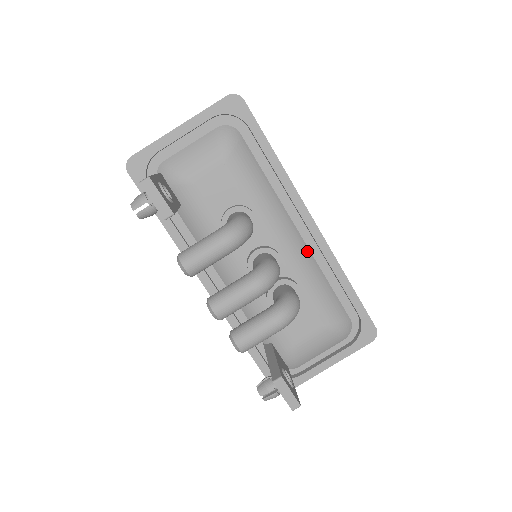
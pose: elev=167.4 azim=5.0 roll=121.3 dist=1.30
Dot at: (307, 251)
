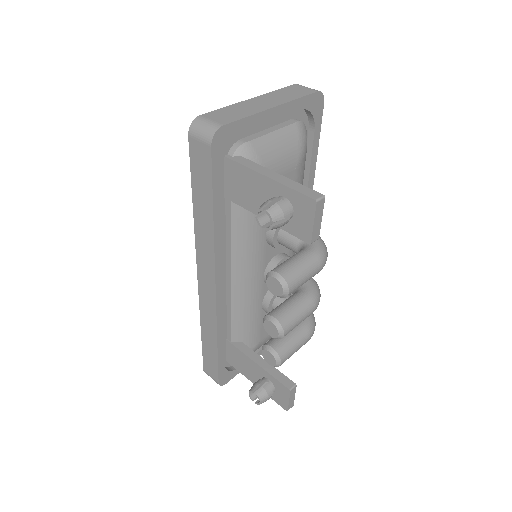
Dot at: occluded
